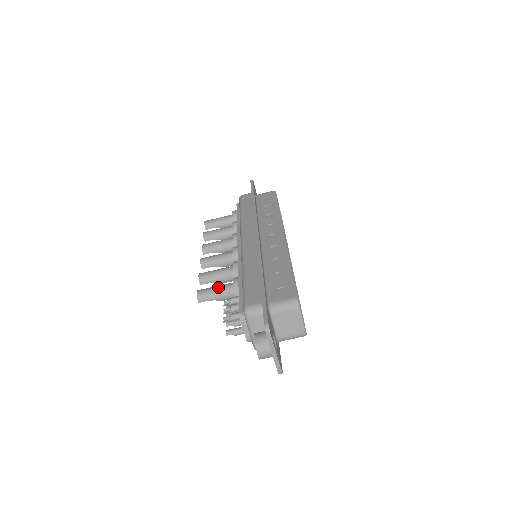
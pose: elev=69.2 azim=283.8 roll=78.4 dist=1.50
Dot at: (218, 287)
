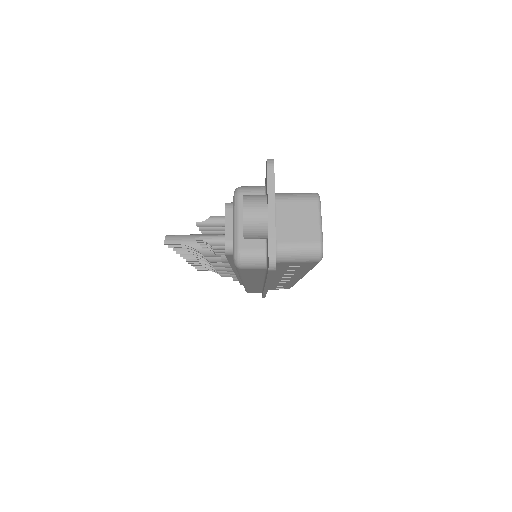
Dot at: (199, 234)
